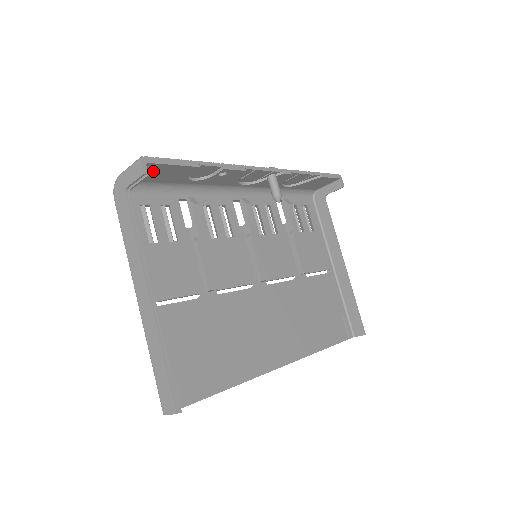
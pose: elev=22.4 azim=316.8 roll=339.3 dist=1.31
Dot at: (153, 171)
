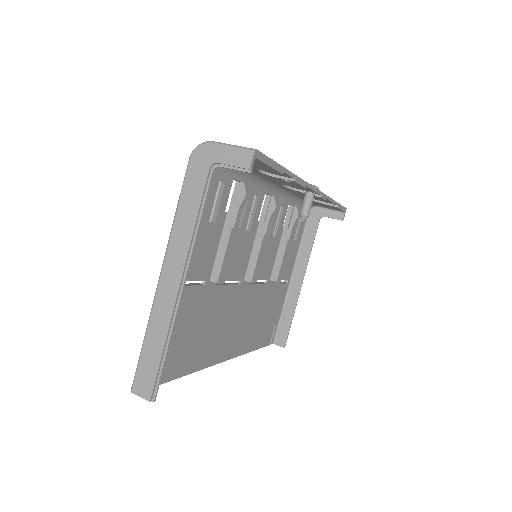
Dot at: occluded
